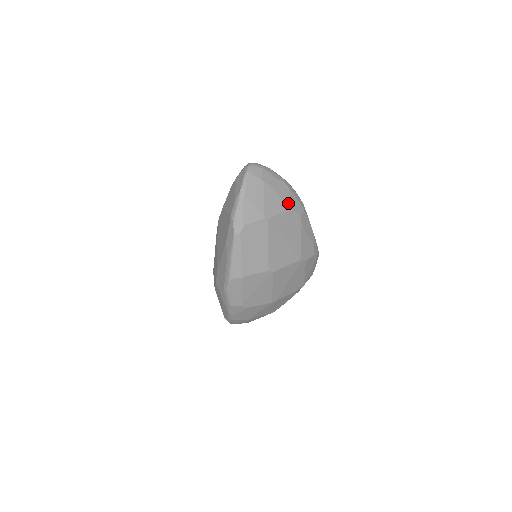
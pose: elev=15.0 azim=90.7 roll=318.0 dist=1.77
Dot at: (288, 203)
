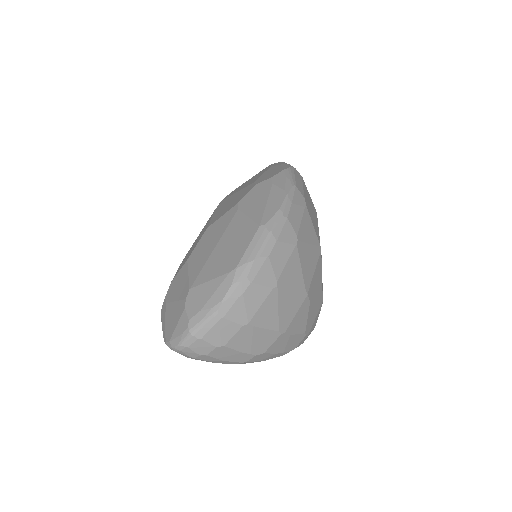
Dot at: occluded
